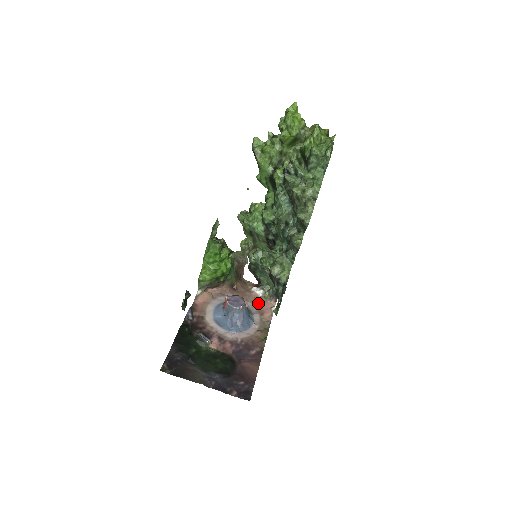
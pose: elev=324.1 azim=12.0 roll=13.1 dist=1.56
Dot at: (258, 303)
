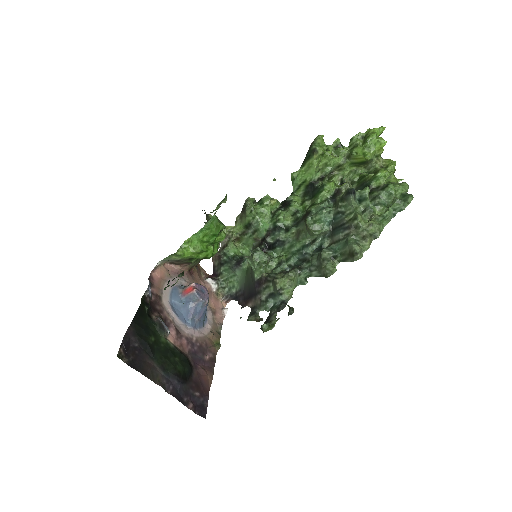
Dot at: (211, 298)
